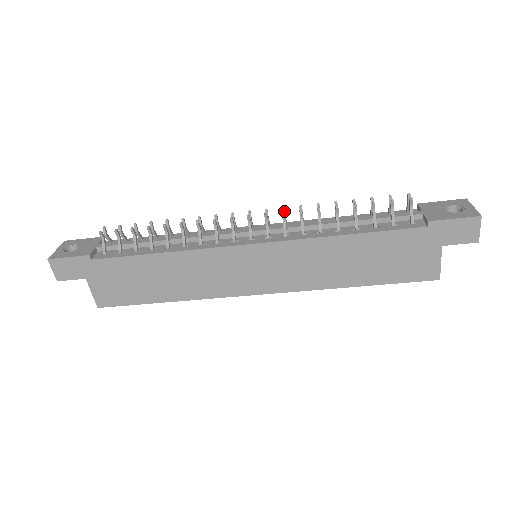
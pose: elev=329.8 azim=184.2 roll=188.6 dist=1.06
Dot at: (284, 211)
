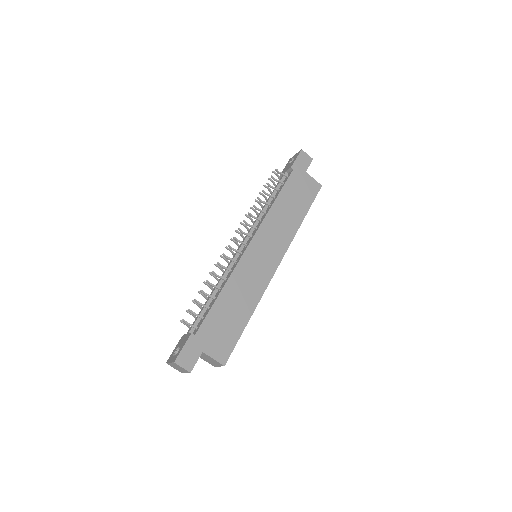
Dot at: (243, 223)
